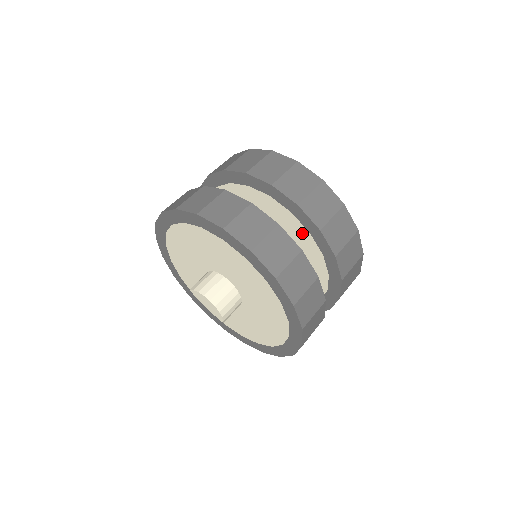
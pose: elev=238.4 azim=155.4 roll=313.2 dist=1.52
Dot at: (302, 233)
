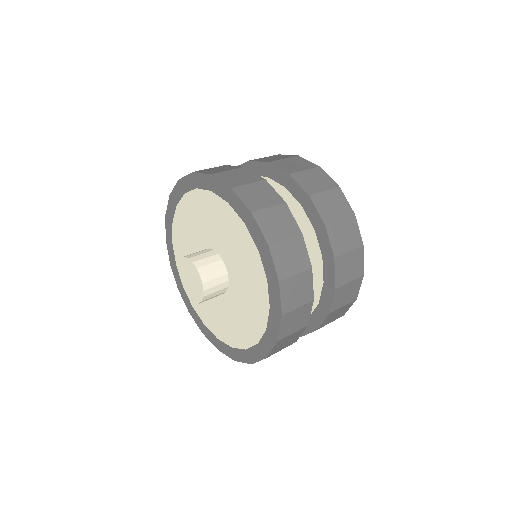
Dot at: occluded
